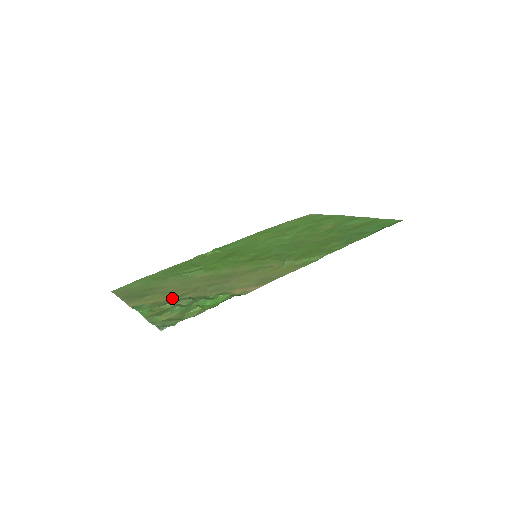
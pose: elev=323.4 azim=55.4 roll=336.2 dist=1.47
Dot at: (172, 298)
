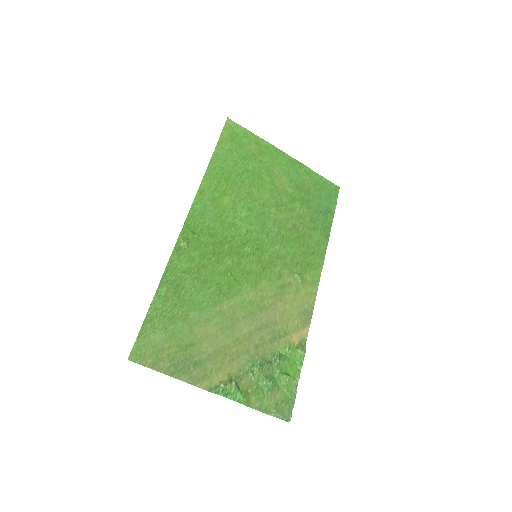
Dot at: (242, 363)
